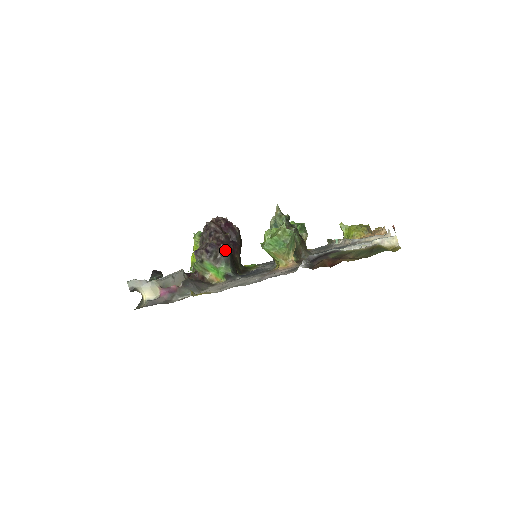
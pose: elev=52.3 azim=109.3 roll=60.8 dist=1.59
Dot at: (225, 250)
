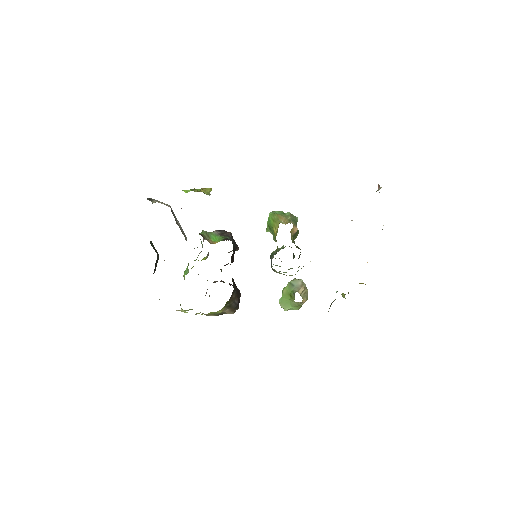
Dot at: (232, 238)
